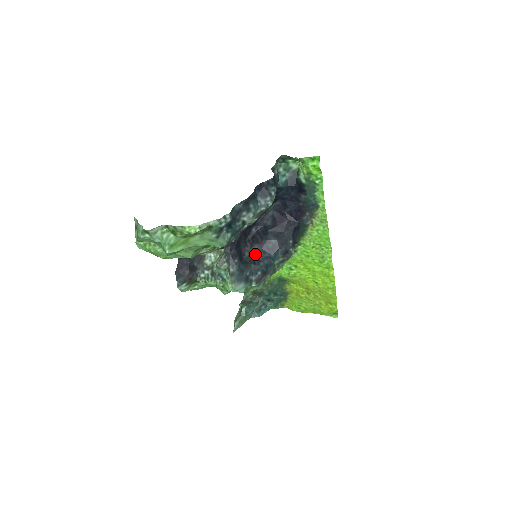
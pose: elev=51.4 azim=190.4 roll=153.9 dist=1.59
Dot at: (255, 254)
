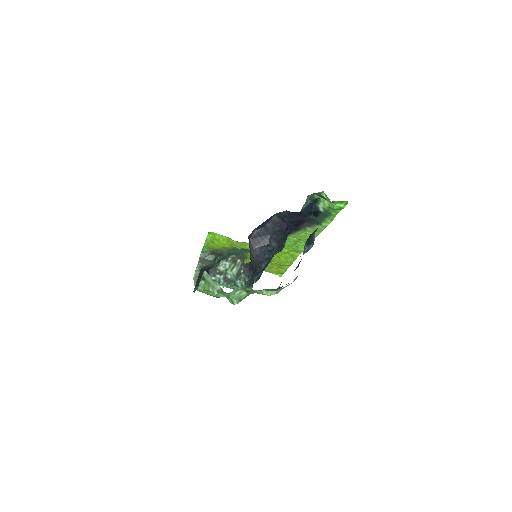
Dot at: (258, 256)
